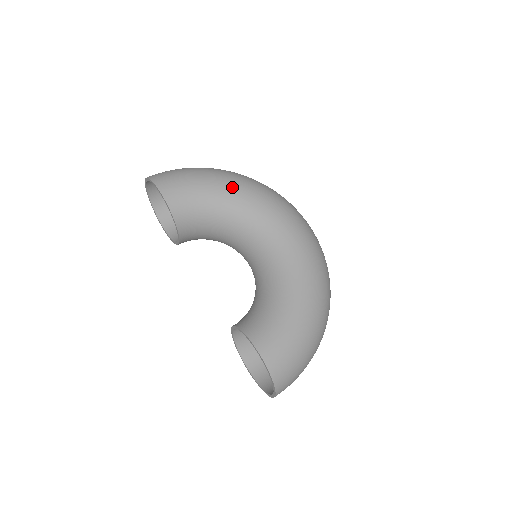
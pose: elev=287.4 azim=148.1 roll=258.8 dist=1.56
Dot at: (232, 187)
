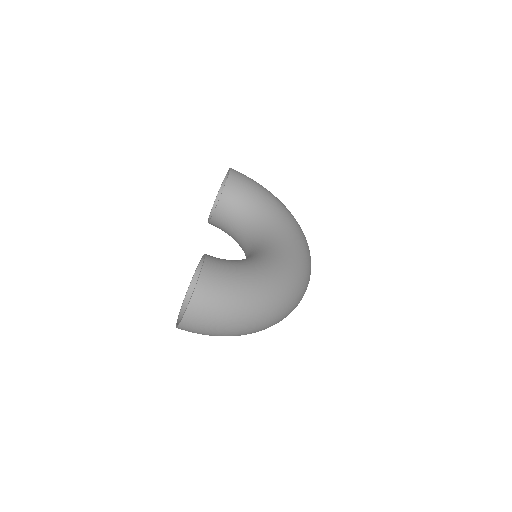
Dot at: (277, 203)
